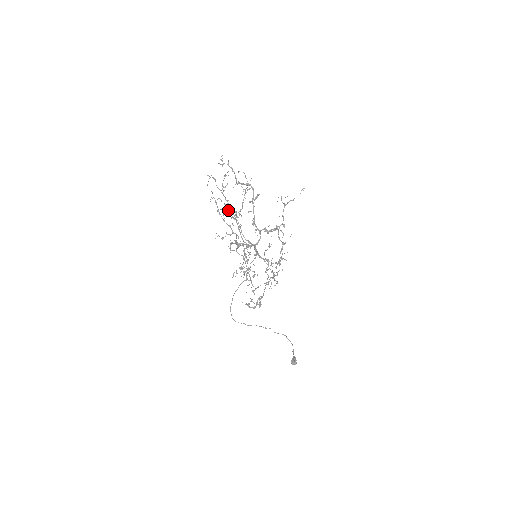
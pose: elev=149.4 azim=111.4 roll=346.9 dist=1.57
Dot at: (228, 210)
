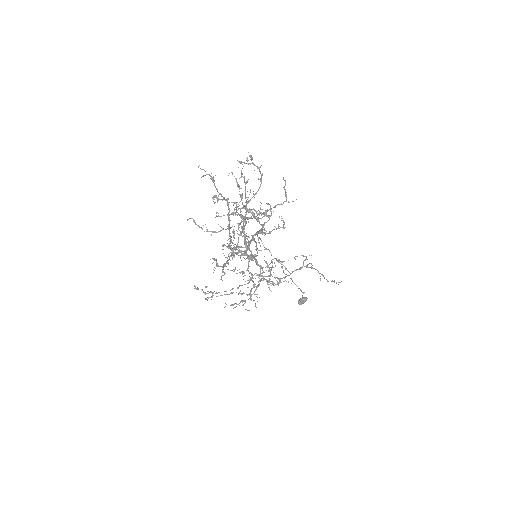
Dot at: (200, 227)
